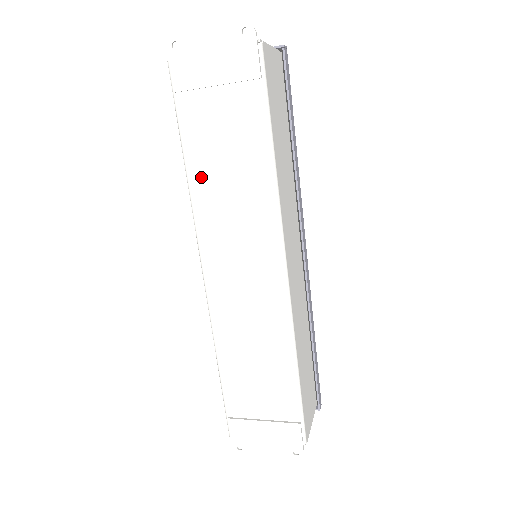
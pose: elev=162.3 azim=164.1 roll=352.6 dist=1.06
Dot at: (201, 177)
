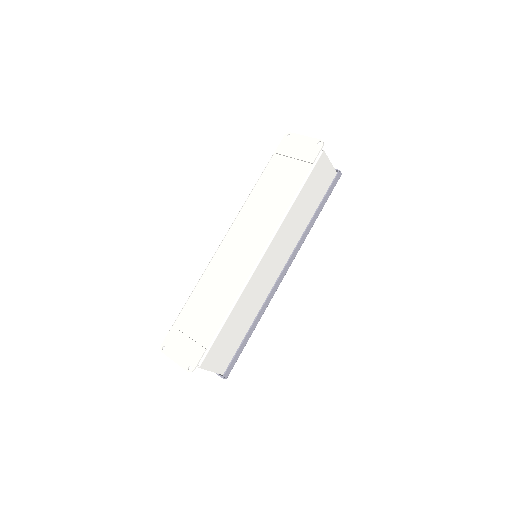
Dot at: (258, 193)
